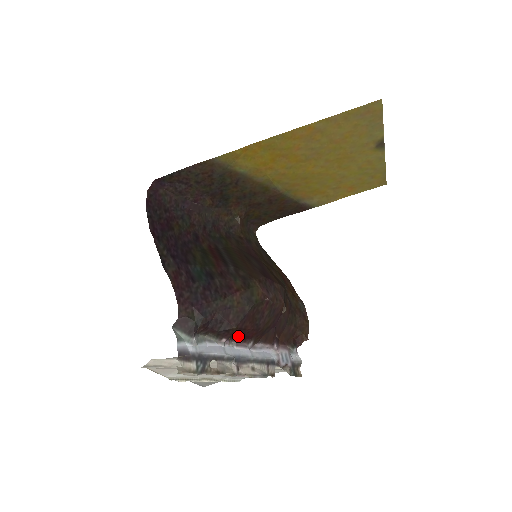
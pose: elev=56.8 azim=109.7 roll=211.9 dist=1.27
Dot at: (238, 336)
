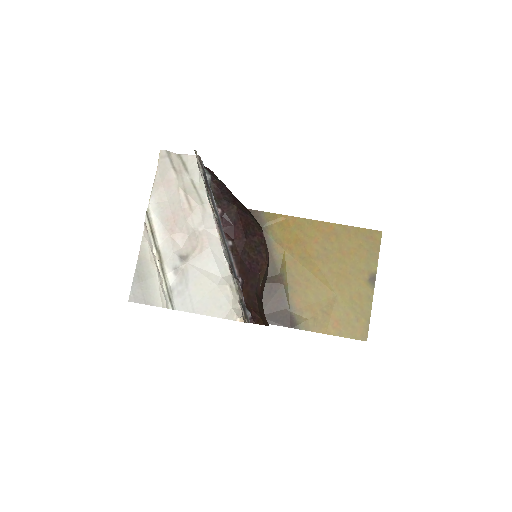
Dot at: (229, 222)
